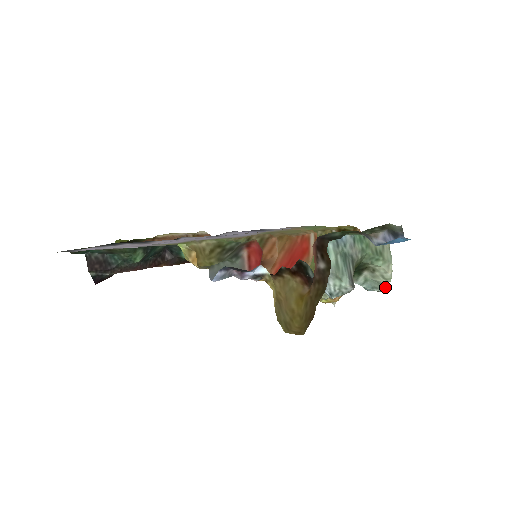
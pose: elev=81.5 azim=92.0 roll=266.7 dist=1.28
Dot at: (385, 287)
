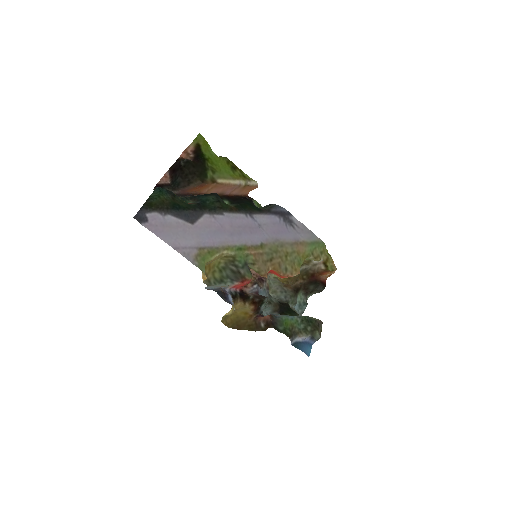
Dot at: occluded
